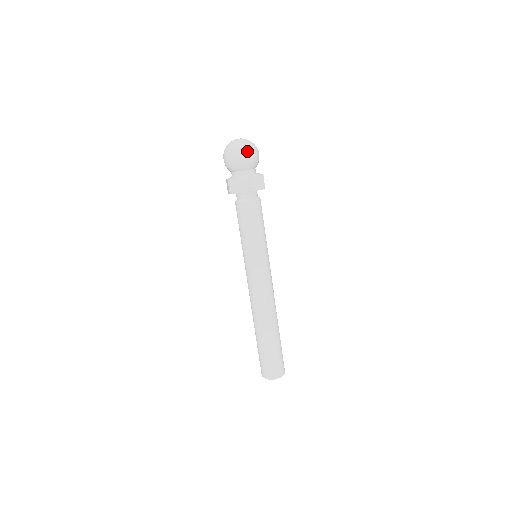
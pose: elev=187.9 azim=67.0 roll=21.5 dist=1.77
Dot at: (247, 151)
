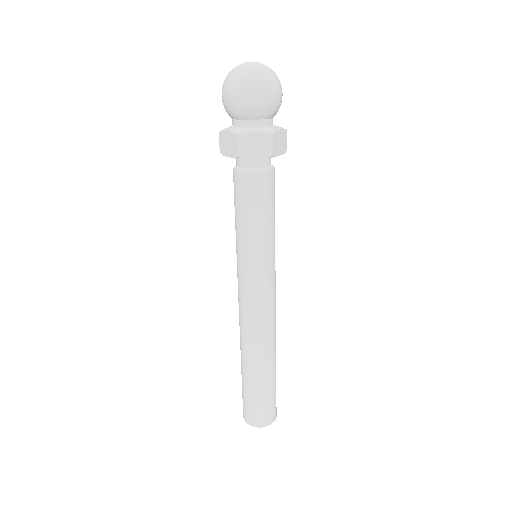
Dot at: (274, 86)
